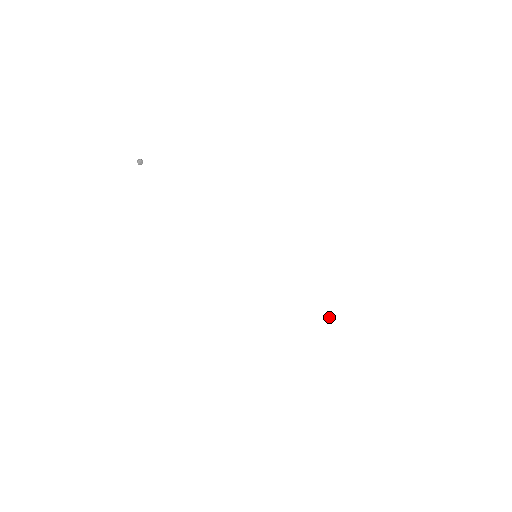
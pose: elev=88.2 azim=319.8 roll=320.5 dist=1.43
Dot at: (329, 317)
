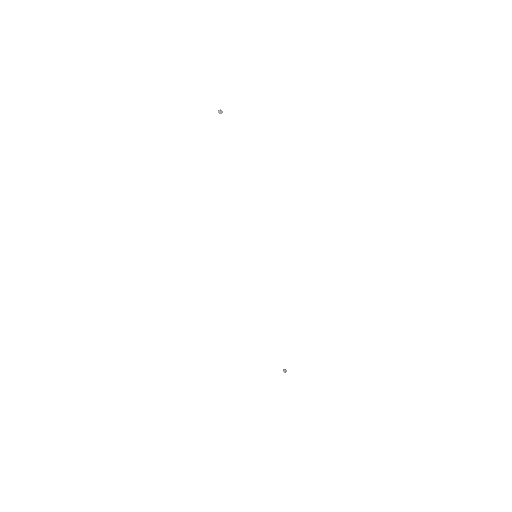
Dot at: (284, 372)
